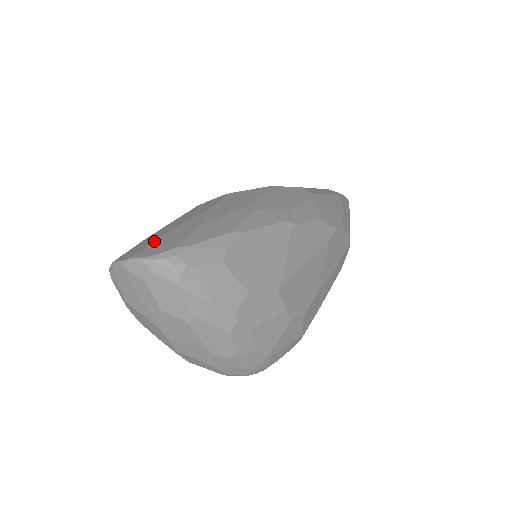
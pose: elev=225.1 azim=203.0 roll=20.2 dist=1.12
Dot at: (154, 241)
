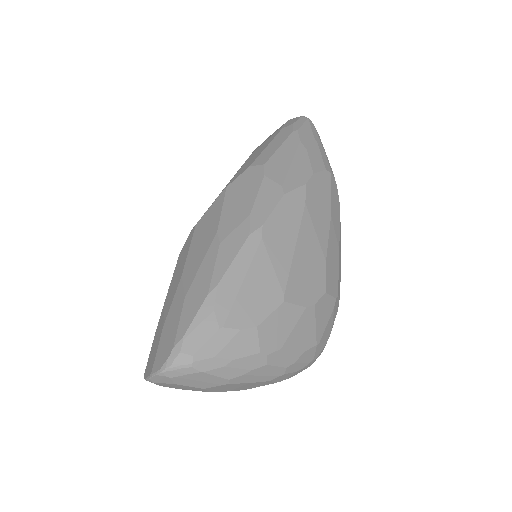
Dot at: (159, 342)
